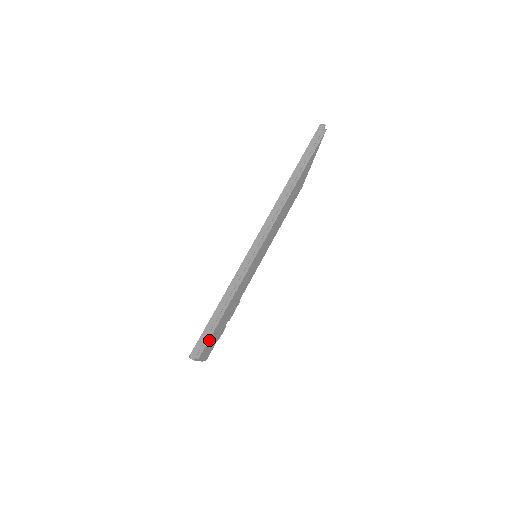
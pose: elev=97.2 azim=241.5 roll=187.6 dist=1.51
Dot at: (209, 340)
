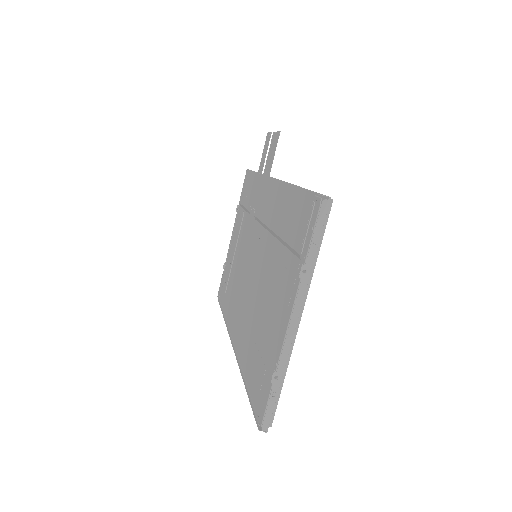
Dot at: occluded
